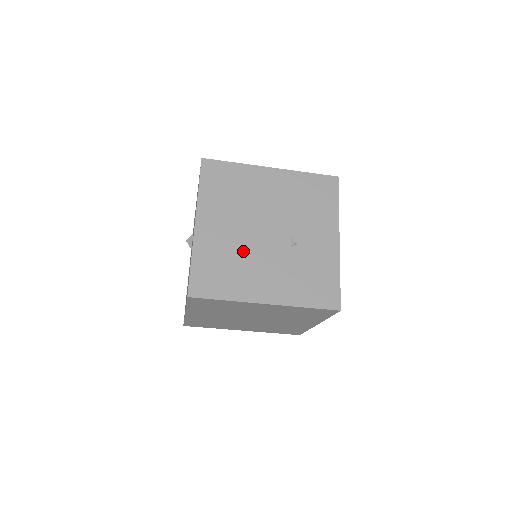
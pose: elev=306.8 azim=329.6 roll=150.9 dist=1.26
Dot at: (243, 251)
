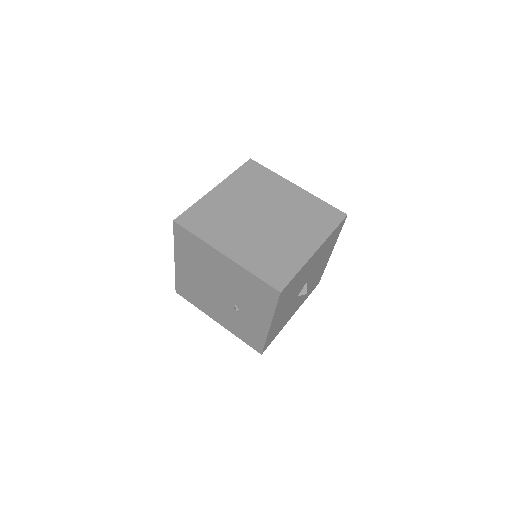
Dot at: (204, 292)
